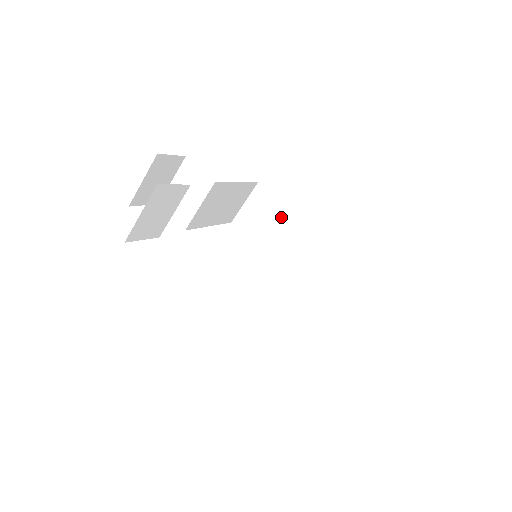
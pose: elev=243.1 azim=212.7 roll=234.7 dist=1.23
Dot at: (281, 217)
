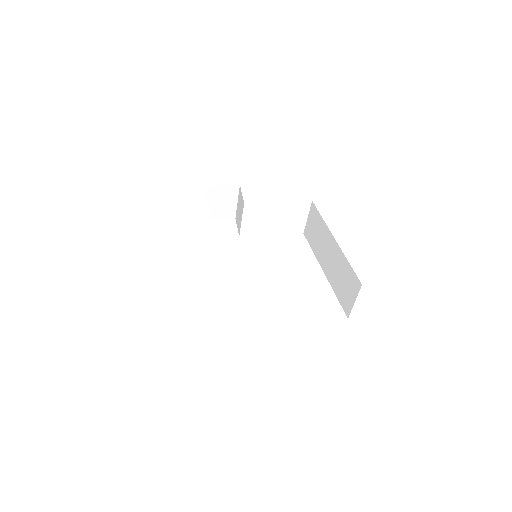
Dot at: (321, 229)
